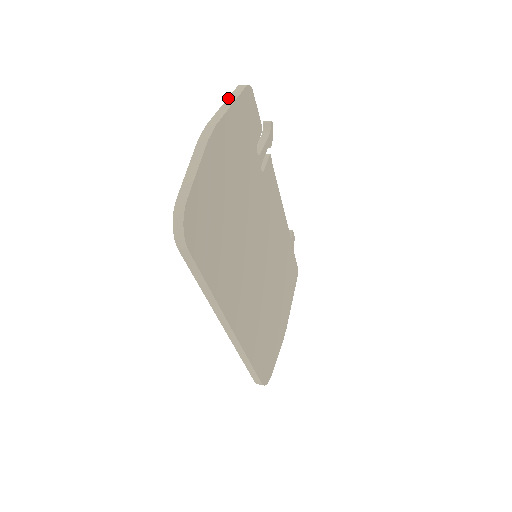
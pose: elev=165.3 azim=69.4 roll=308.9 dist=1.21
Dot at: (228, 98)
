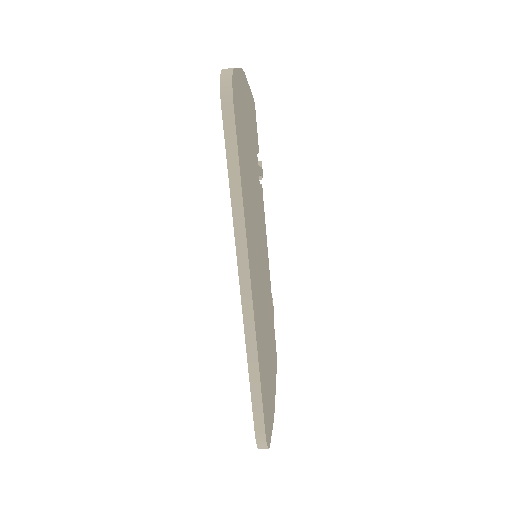
Dot at: occluded
